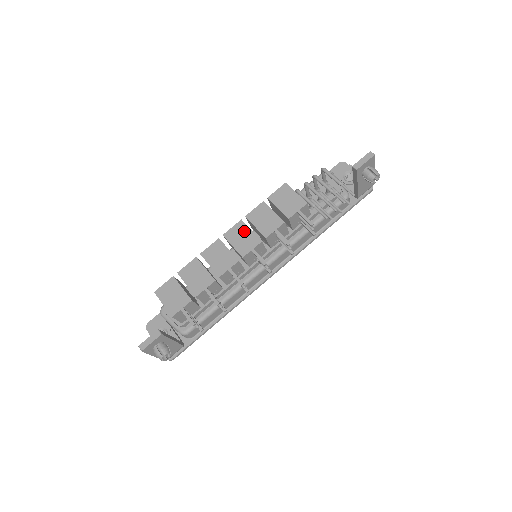
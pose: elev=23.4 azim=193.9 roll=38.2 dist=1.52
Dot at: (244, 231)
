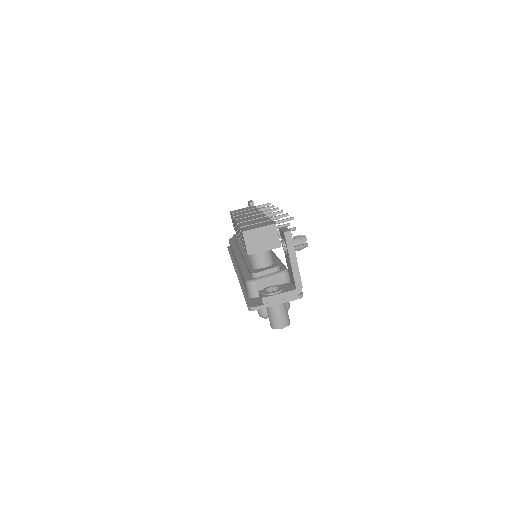
Dot at: (244, 215)
